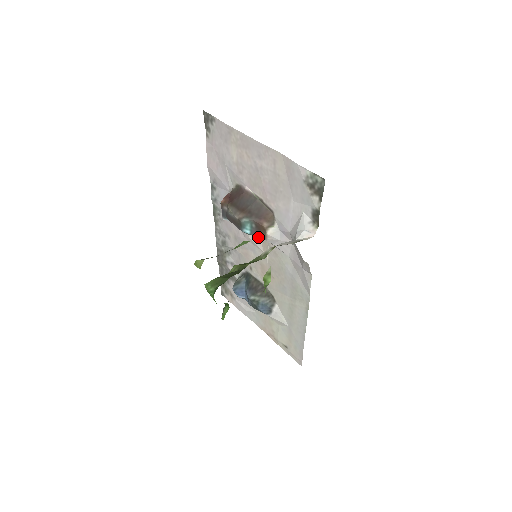
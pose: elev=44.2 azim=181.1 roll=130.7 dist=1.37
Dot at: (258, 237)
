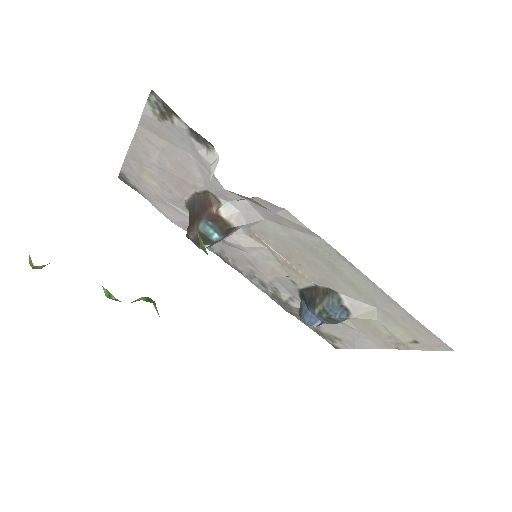
Dot at: (245, 237)
